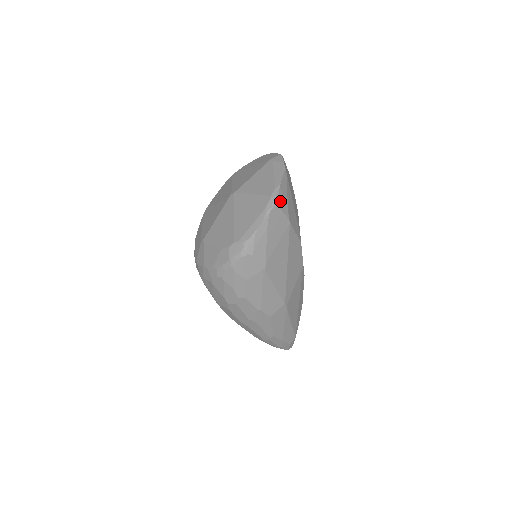
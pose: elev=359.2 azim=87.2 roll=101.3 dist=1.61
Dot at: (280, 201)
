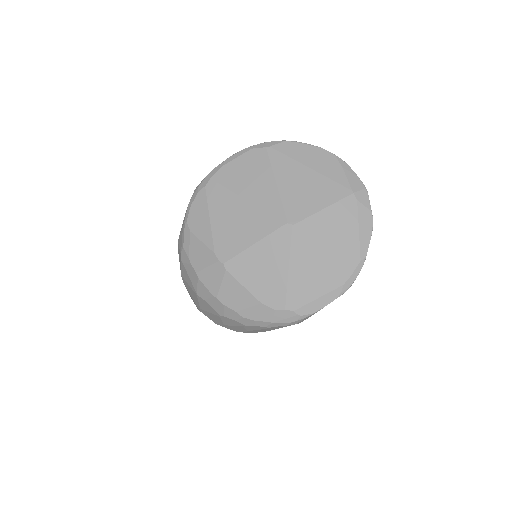
Dot at: occluded
